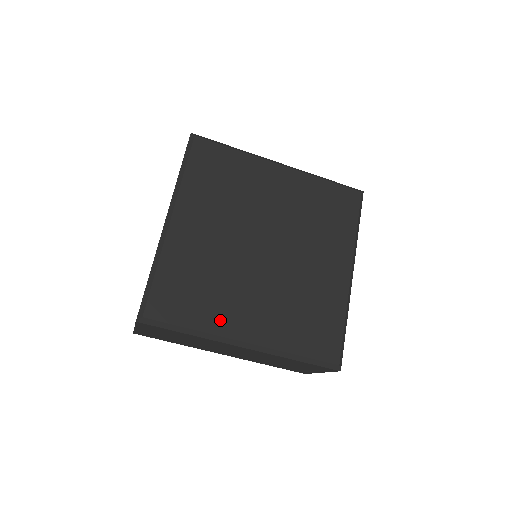
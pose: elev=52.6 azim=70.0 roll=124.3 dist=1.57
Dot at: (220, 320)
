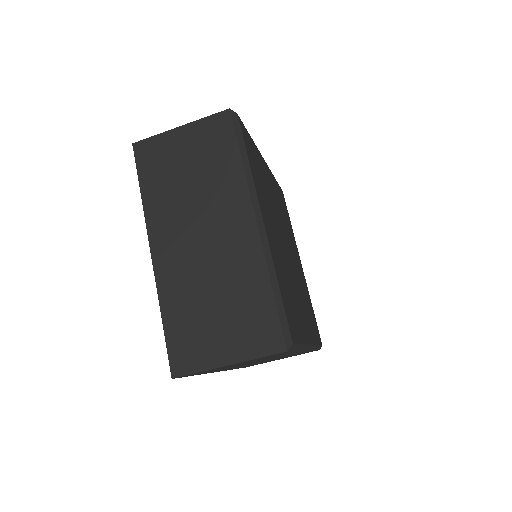
Dot at: (260, 194)
